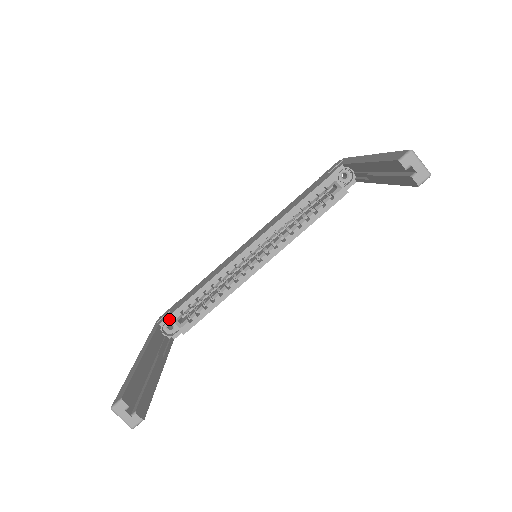
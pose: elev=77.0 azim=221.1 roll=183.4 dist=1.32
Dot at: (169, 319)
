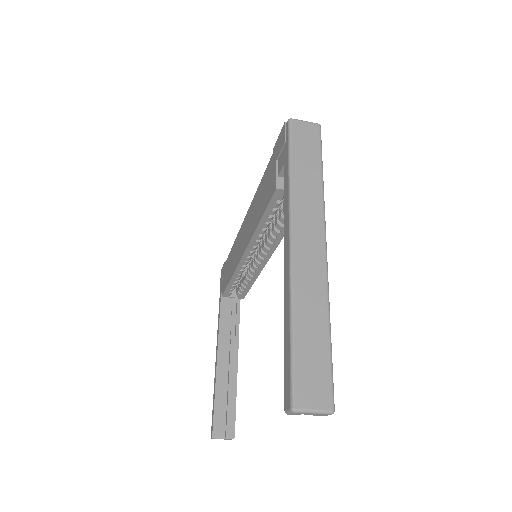
Dot at: occluded
